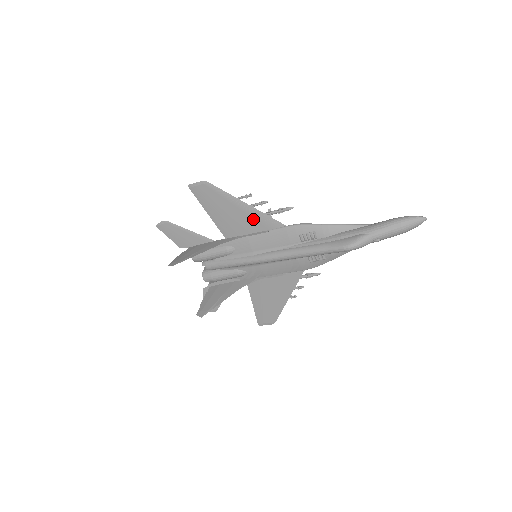
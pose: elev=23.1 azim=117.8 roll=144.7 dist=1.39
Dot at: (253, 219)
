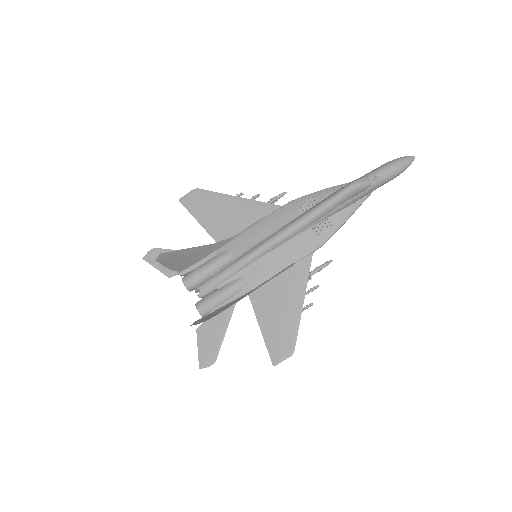
Dot at: (247, 211)
